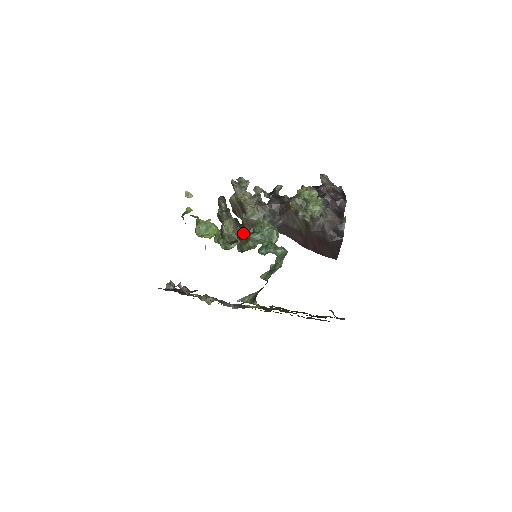
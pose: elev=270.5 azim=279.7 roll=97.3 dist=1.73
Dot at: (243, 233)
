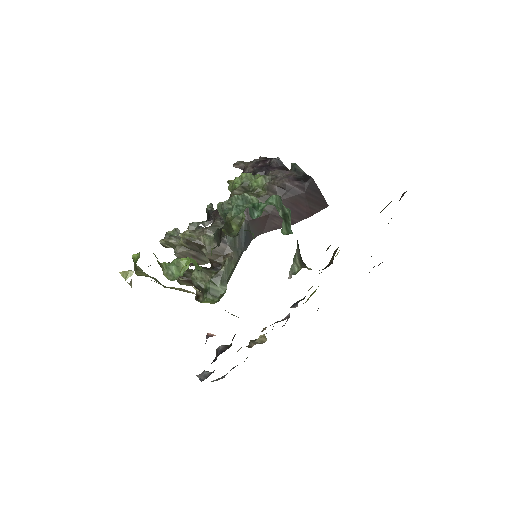
Dot at: (218, 230)
